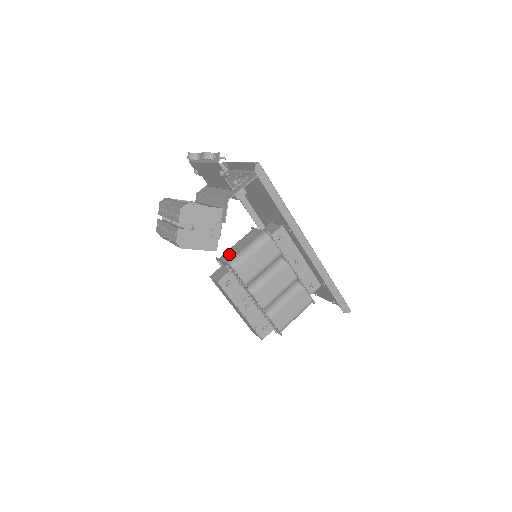
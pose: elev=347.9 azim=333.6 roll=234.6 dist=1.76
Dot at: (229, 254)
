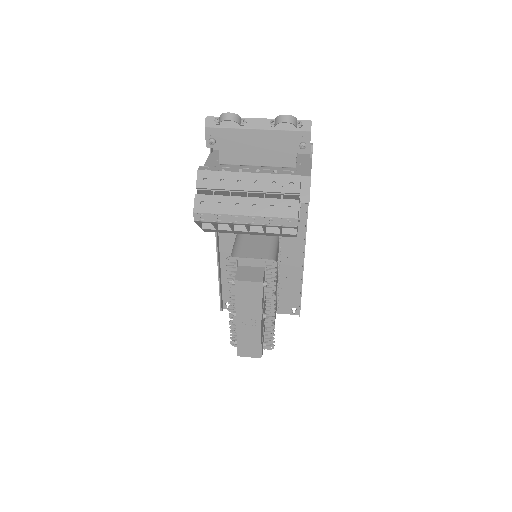
Dot at: (251, 250)
